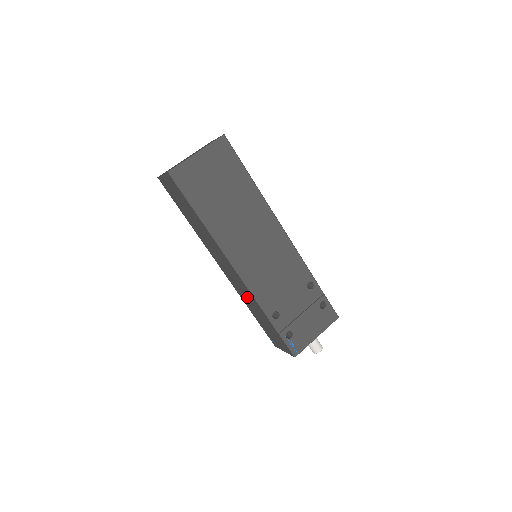
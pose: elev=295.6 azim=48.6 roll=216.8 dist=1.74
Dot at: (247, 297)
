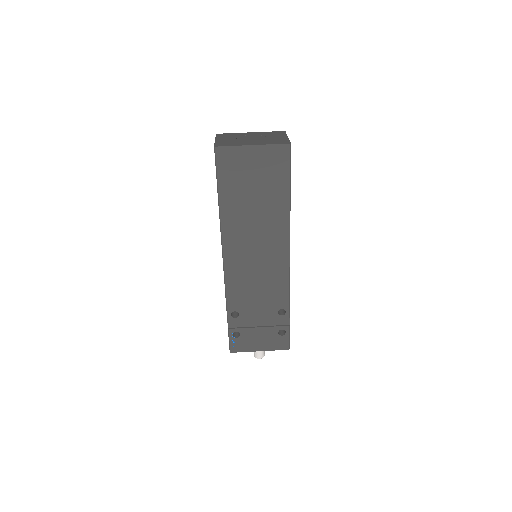
Dot at: occluded
